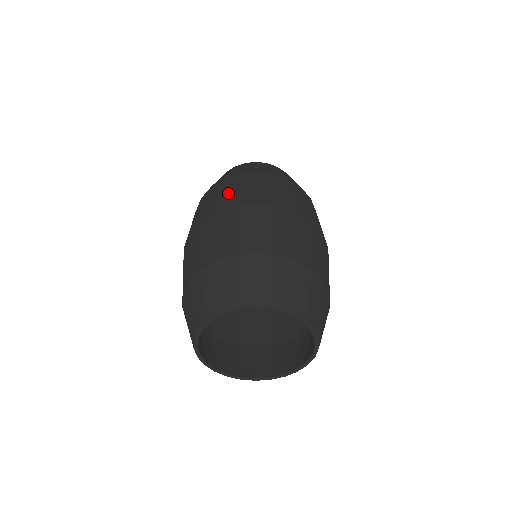
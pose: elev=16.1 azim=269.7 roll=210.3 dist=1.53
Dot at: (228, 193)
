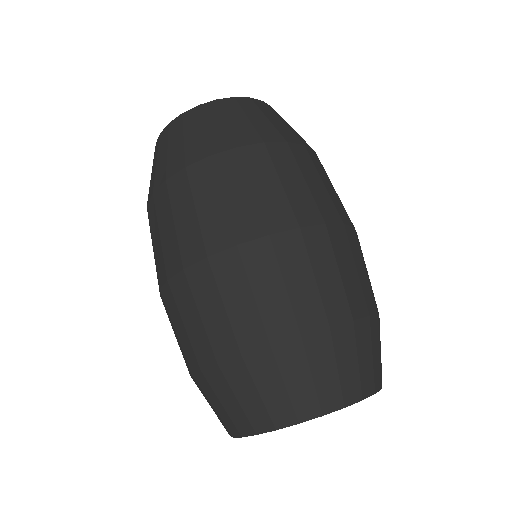
Dot at: (296, 187)
